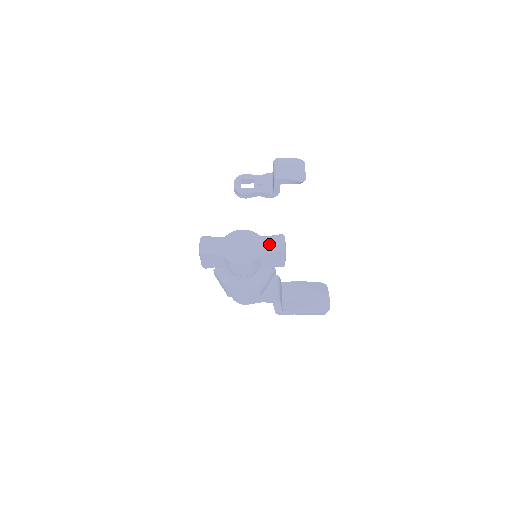
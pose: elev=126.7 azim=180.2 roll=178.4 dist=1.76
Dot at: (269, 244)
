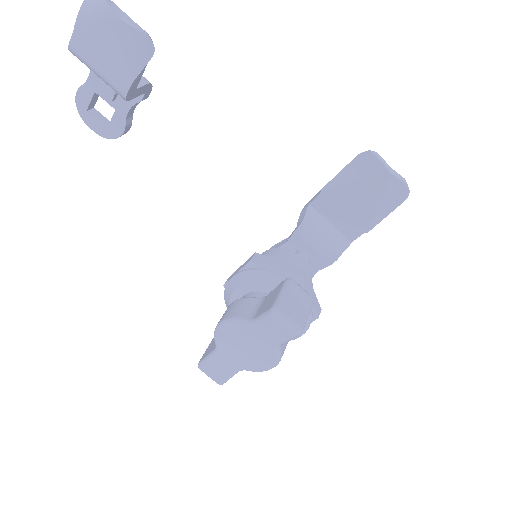
Dot at: (273, 334)
